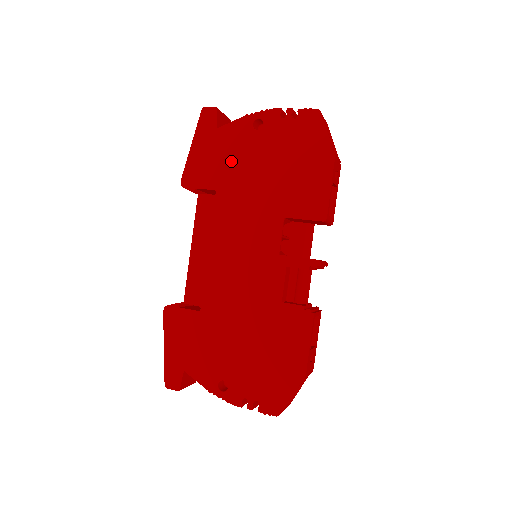
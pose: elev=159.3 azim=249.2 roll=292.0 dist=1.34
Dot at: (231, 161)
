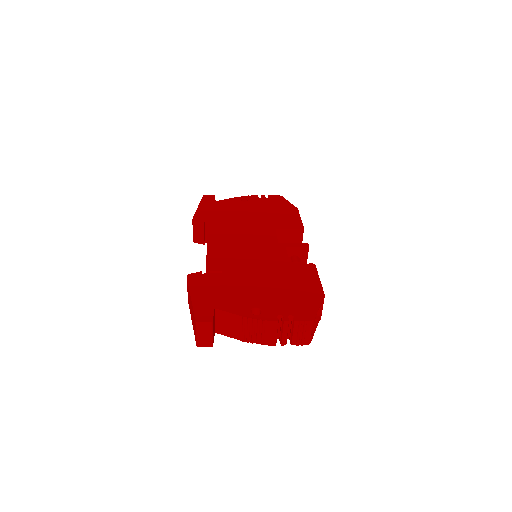
Dot at: (230, 211)
